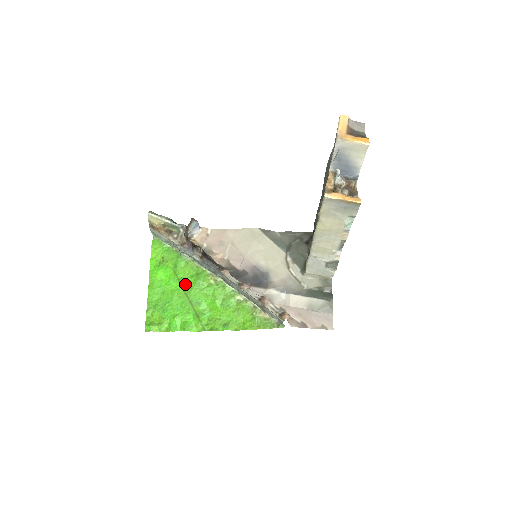
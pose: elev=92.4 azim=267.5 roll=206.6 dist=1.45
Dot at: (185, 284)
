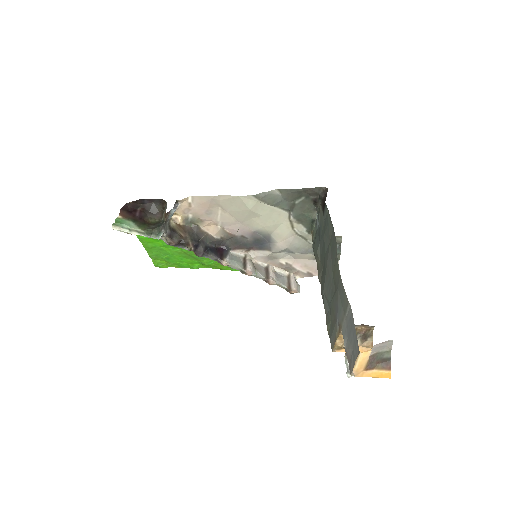
Dot at: occluded
